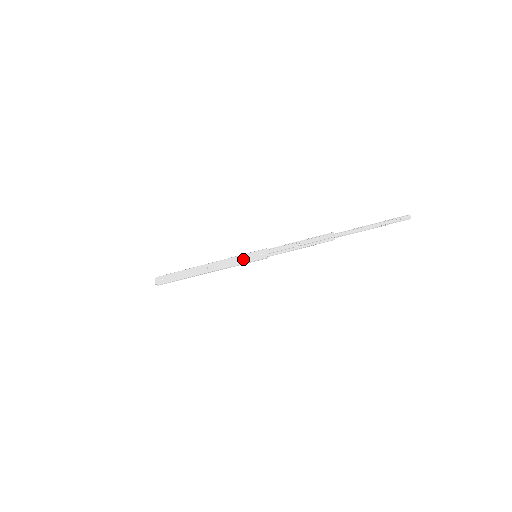
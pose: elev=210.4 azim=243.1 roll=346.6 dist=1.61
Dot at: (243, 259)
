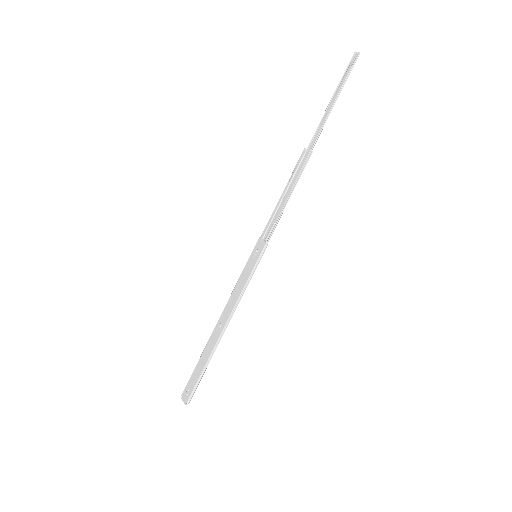
Dot at: (246, 273)
